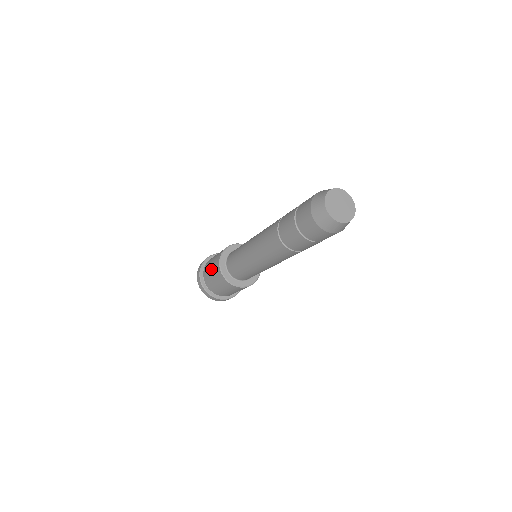
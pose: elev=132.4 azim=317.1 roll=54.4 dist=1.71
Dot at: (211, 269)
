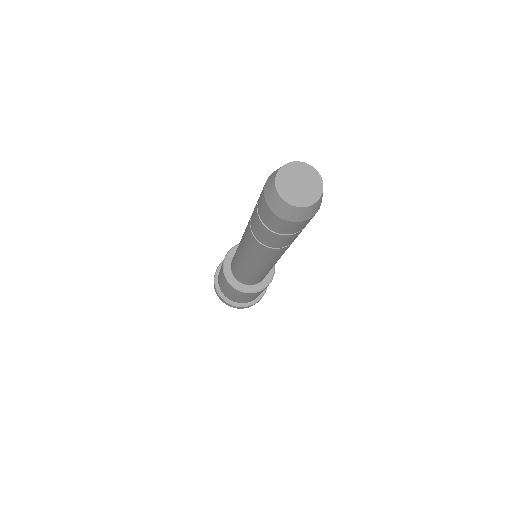
Dot at: occluded
